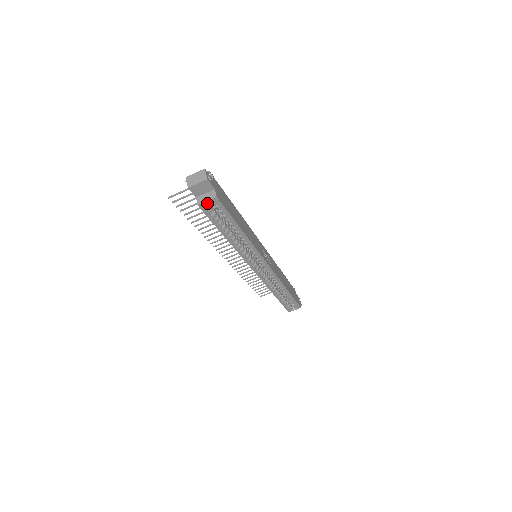
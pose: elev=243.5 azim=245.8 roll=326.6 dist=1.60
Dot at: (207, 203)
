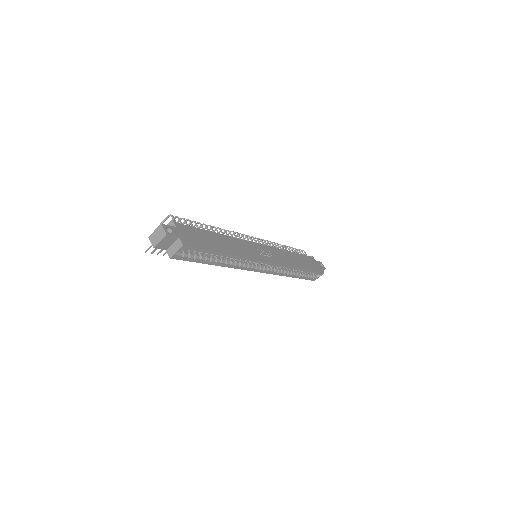
Dot at: (178, 252)
